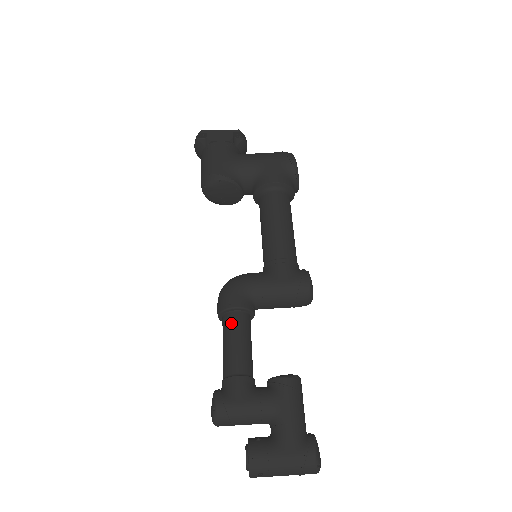
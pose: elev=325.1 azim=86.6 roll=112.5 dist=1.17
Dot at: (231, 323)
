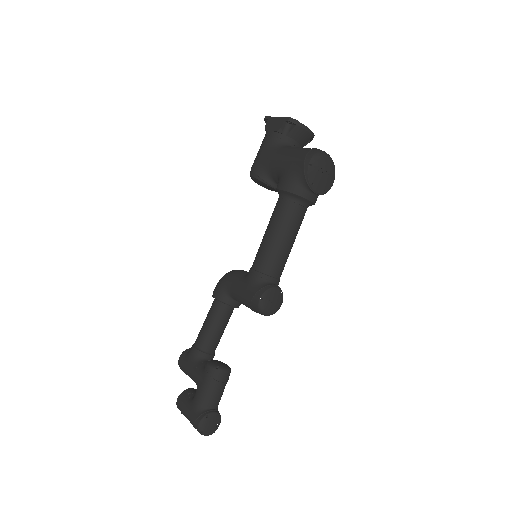
Dot at: (211, 308)
